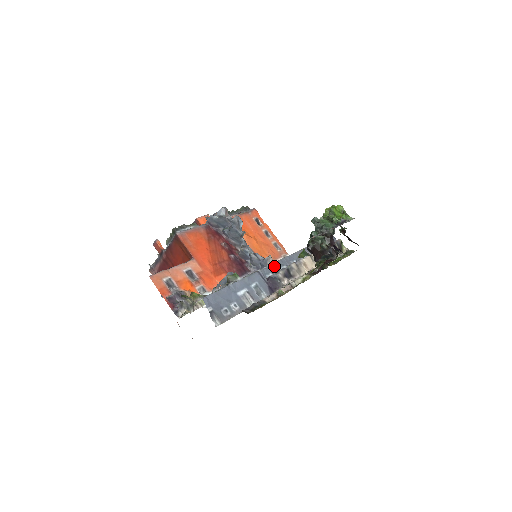
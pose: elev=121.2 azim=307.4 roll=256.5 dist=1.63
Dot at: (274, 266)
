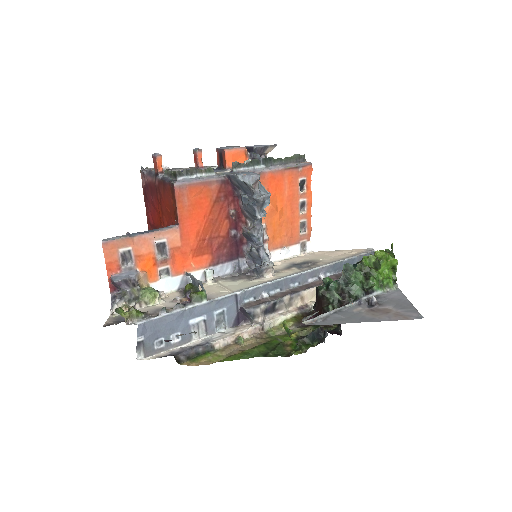
Dot at: (263, 289)
